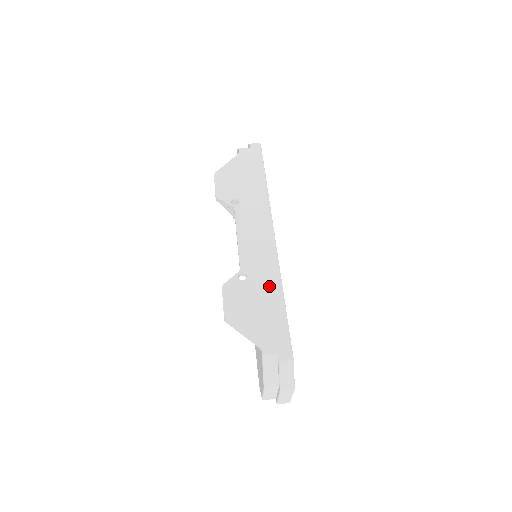
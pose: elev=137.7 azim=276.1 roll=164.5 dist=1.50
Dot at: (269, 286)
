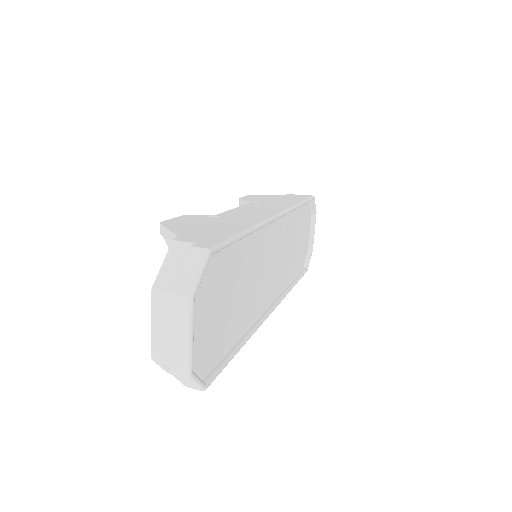
Dot at: (238, 223)
